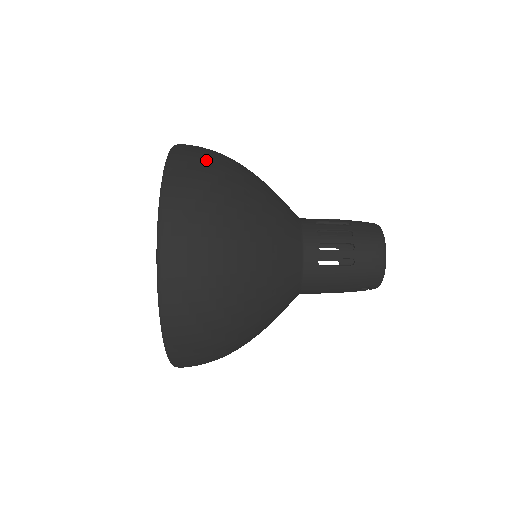
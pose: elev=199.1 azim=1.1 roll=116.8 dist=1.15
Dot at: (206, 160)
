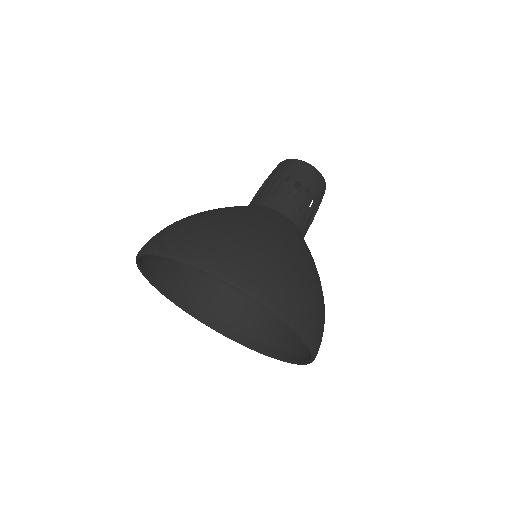
Dot at: (264, 265)
